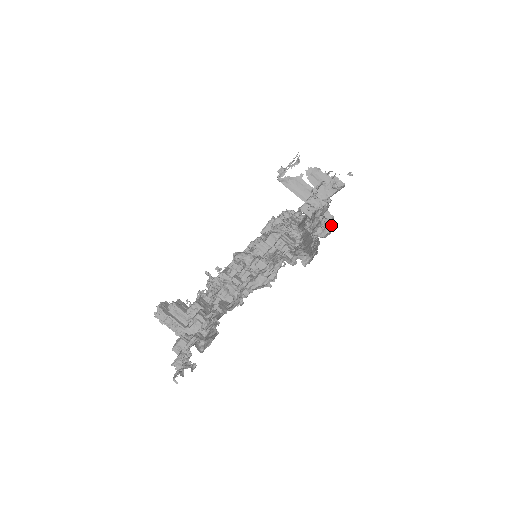
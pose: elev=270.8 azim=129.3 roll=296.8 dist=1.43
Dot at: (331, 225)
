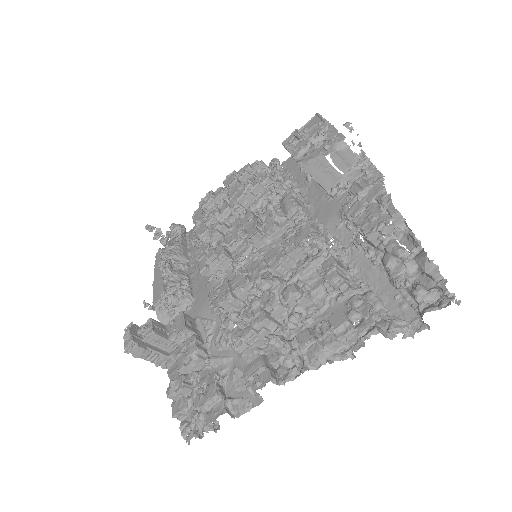
Dot at: (456, 301)
